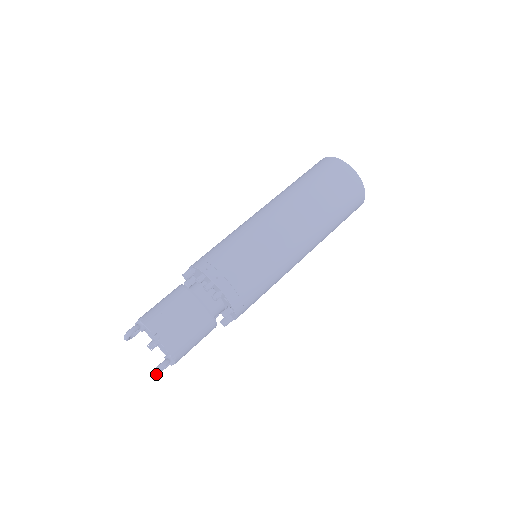
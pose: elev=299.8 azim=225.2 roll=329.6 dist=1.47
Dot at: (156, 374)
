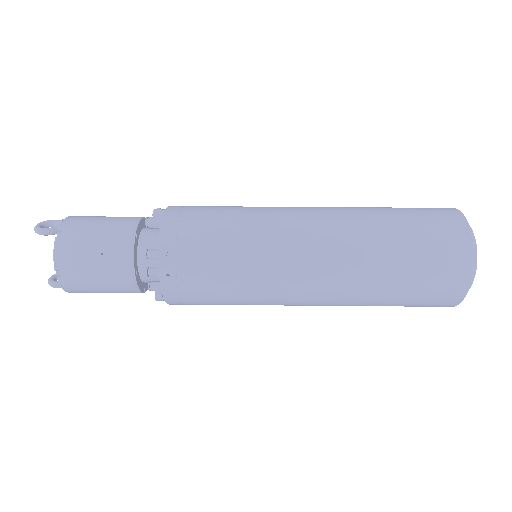
Dot at: occluded
